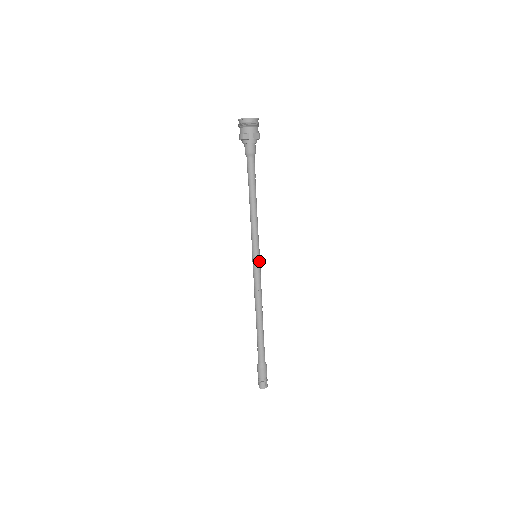
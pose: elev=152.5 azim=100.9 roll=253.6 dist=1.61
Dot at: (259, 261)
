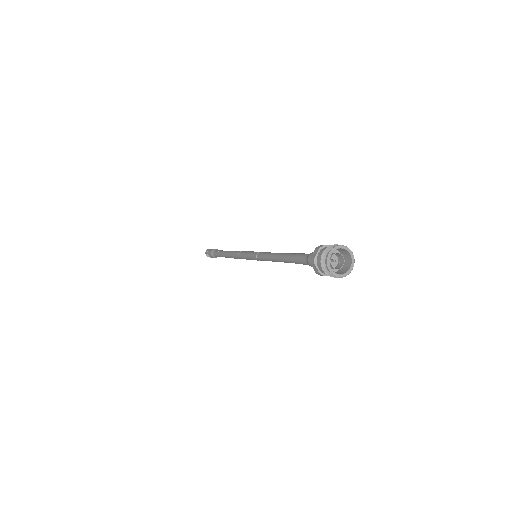
Dot at: occluded
